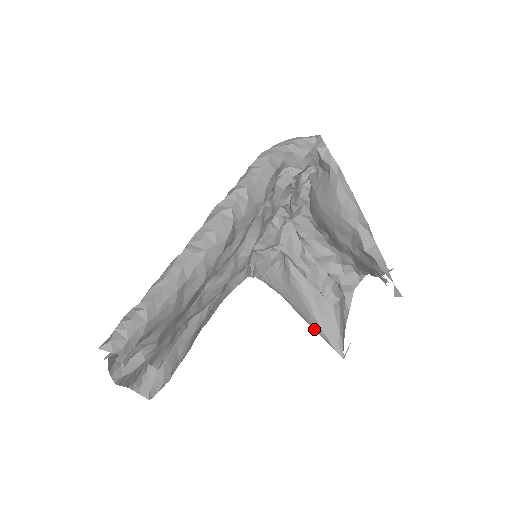
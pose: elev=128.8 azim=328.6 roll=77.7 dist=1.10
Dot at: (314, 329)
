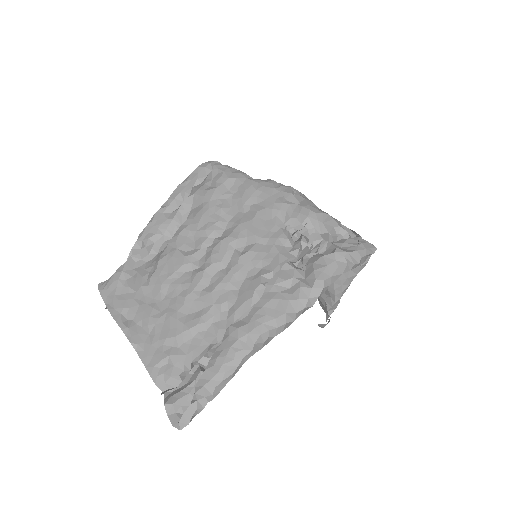
Dot at: occluded
